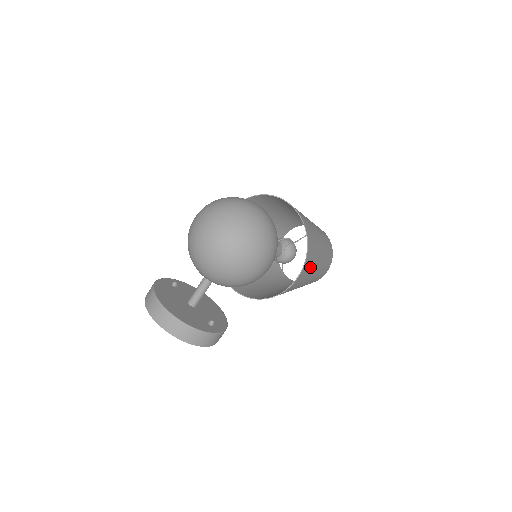
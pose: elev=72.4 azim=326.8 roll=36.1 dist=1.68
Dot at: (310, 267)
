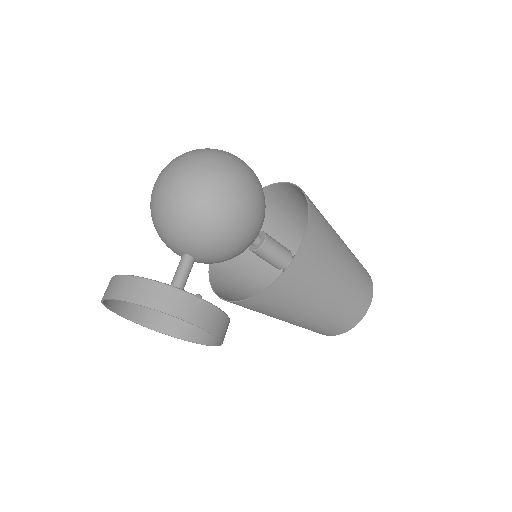
Dot at: (325, 236)
